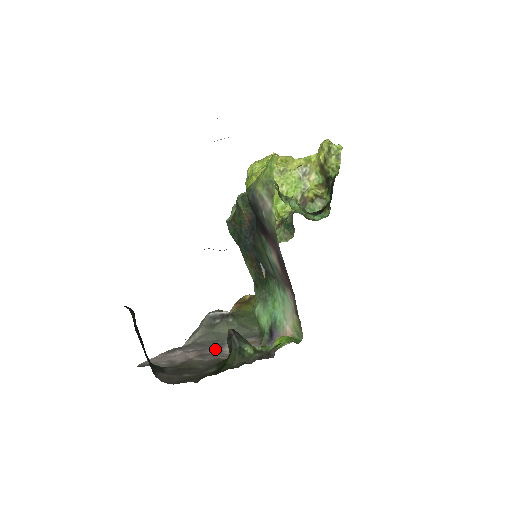
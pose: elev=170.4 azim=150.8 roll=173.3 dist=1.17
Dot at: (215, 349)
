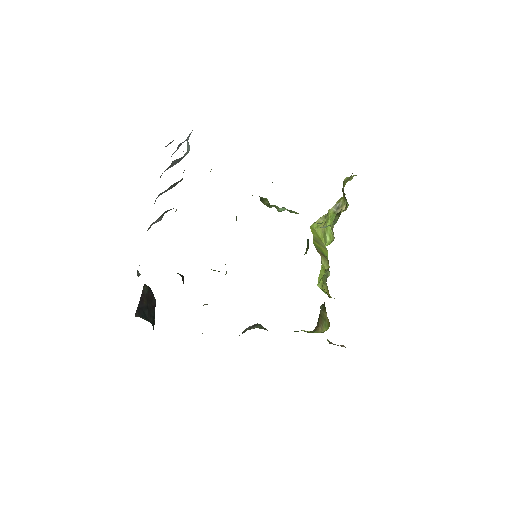
Dot at: occluded
